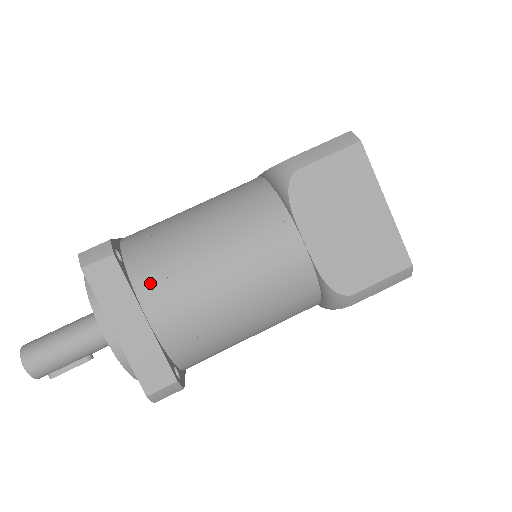
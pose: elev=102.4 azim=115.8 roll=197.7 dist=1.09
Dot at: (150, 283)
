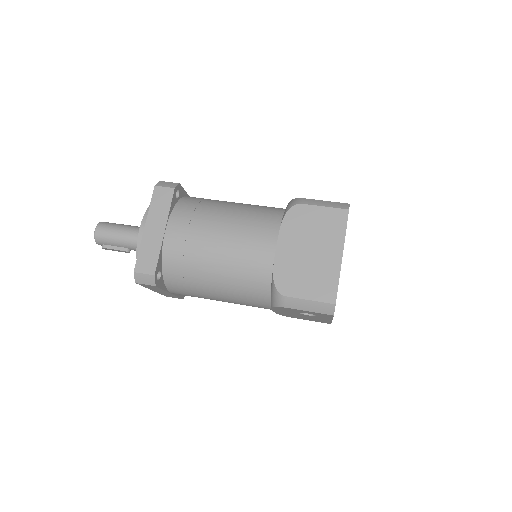
Dot at: (181, 215)
